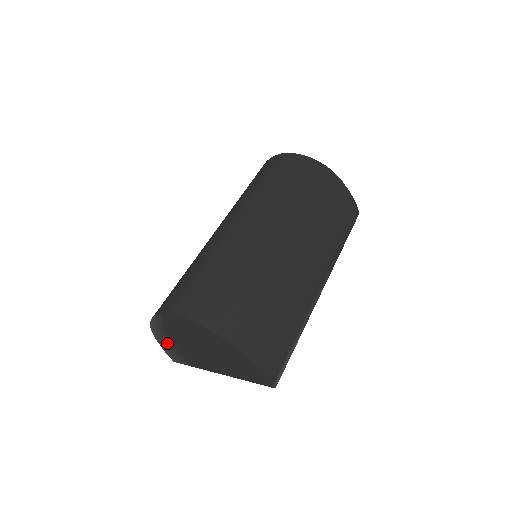
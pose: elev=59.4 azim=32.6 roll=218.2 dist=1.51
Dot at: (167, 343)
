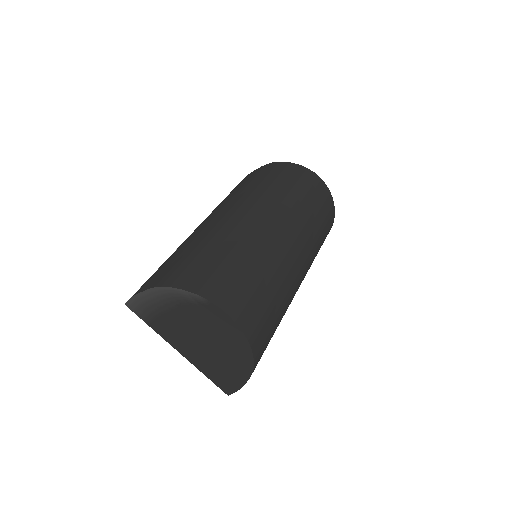
Dot at: (157, 302)
